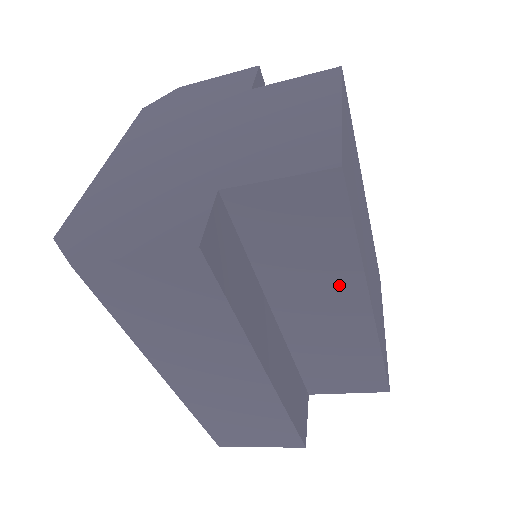
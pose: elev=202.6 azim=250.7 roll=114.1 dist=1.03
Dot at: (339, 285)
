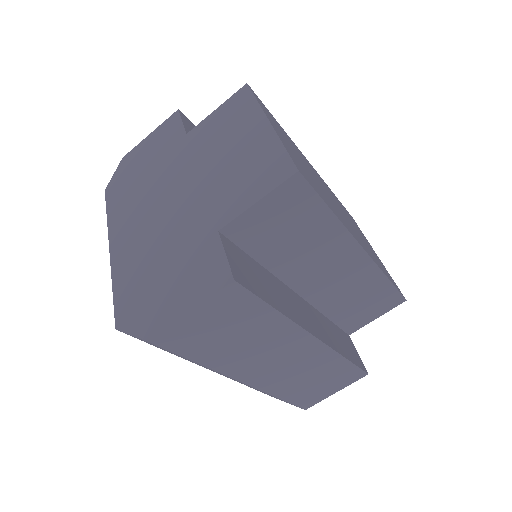
Dot at: (334, 248)
